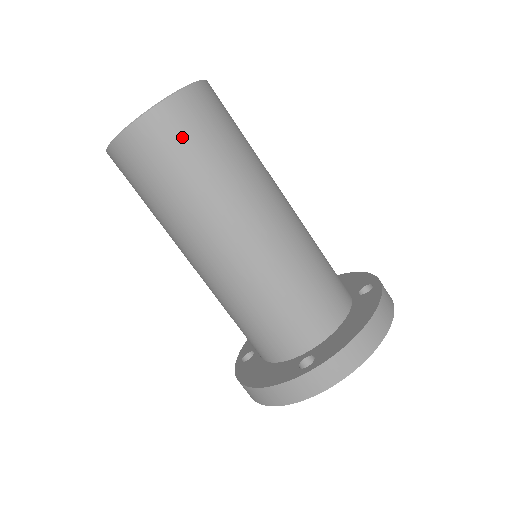
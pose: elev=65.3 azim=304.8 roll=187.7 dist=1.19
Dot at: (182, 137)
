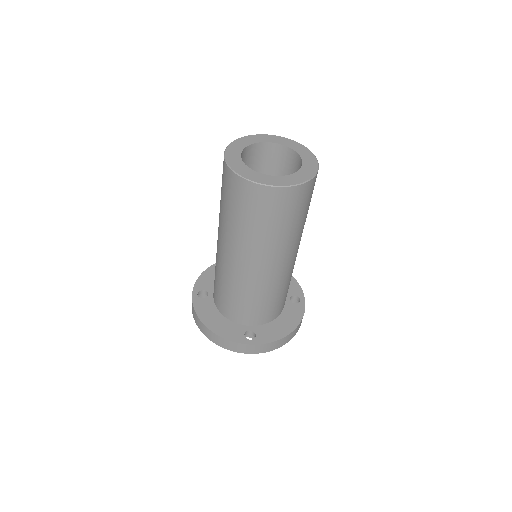
Dot at: (288, 209)
